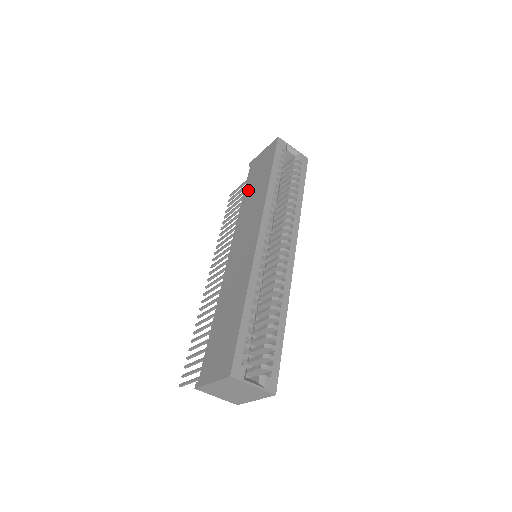
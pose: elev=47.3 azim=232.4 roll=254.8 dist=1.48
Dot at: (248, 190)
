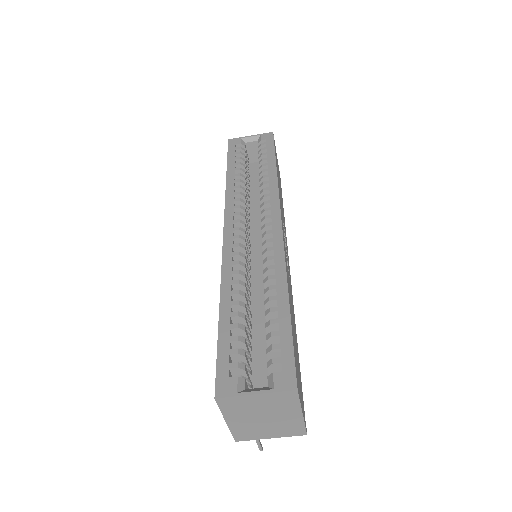
Dot at: occluded
